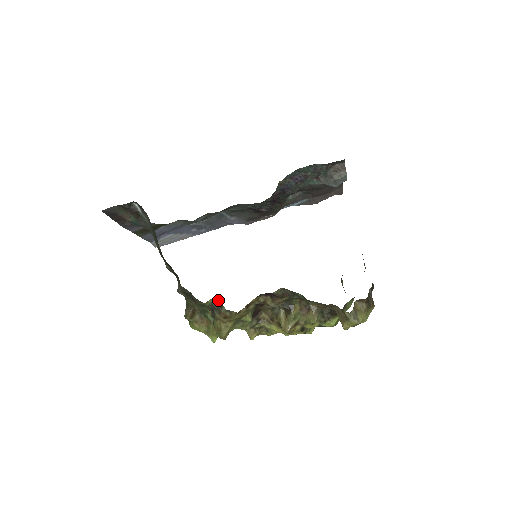
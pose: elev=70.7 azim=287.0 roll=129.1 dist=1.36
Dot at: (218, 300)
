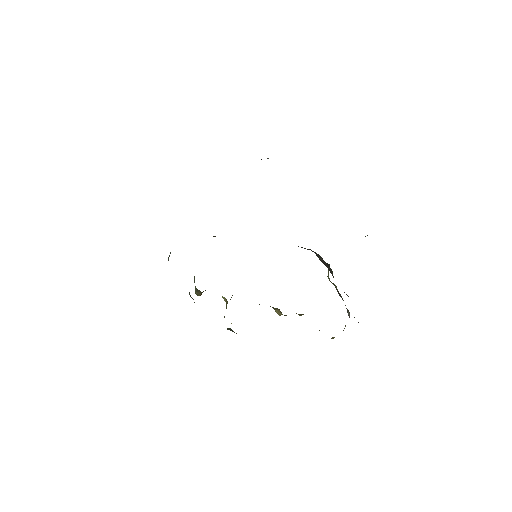
Dot at: (231, 329)
